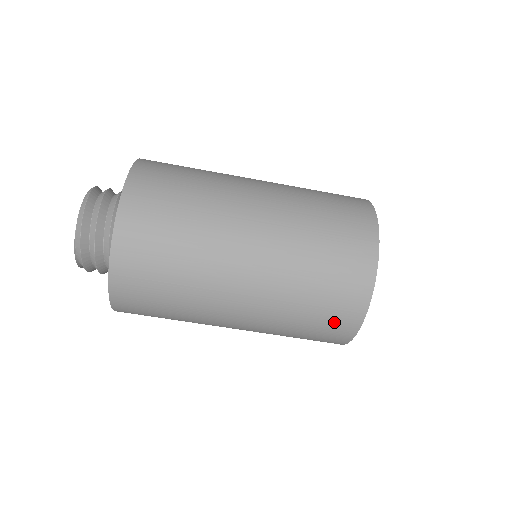
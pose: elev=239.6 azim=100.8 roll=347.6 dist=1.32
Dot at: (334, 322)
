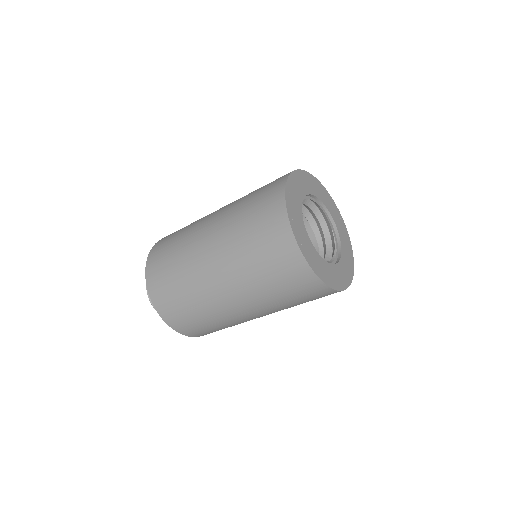
Dot at: occluded
